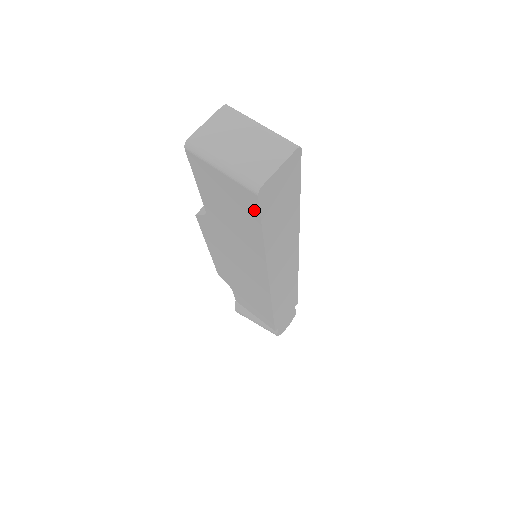
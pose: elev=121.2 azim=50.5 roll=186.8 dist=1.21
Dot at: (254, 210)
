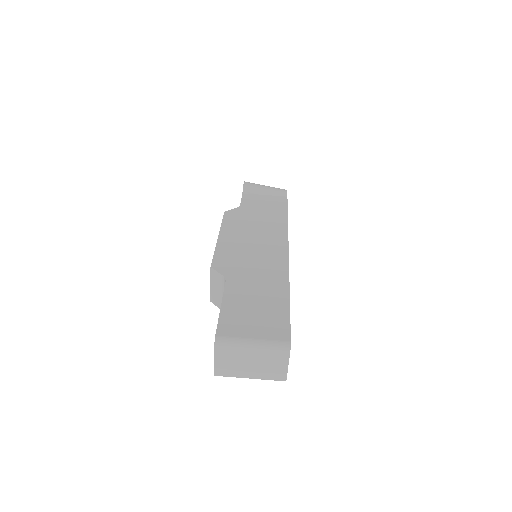
Dot at: occluded
